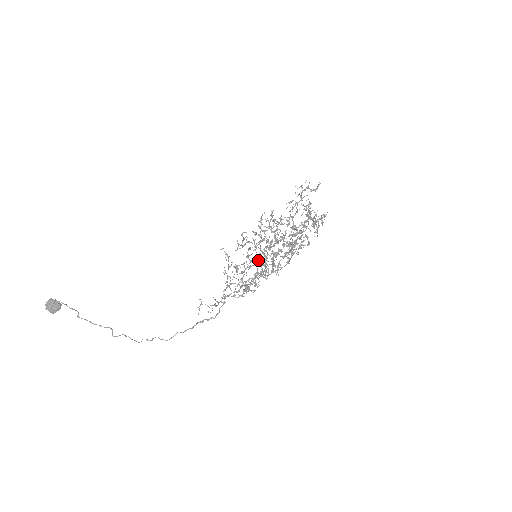
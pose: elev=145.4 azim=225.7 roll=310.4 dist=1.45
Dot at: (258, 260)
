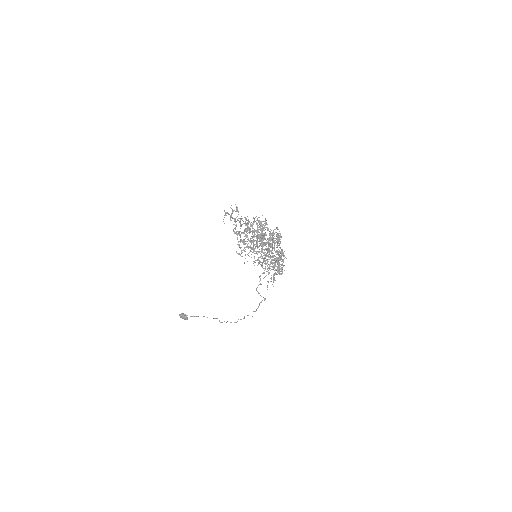
Dot at: (262, 256)
